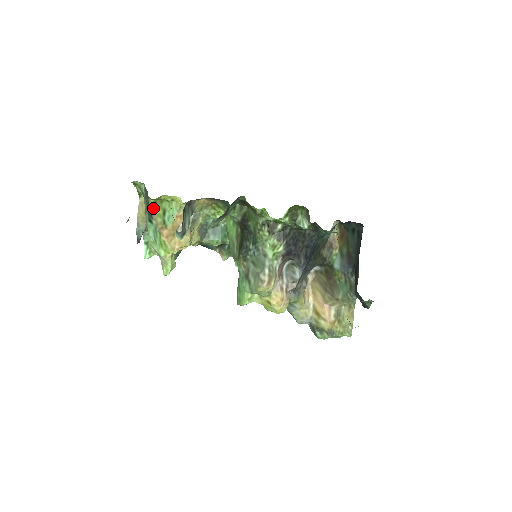
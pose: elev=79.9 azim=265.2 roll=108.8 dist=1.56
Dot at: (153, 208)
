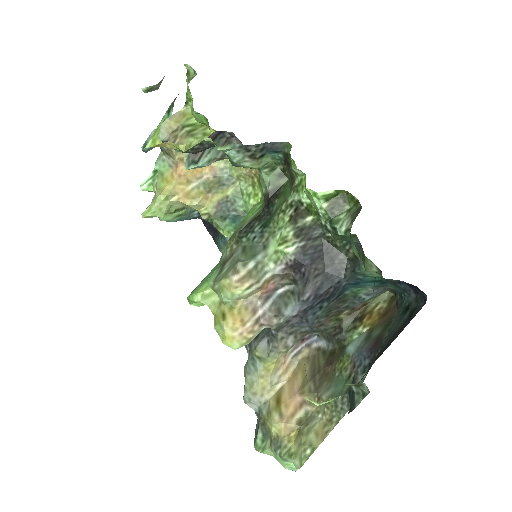
Dot at: (190, 130)
